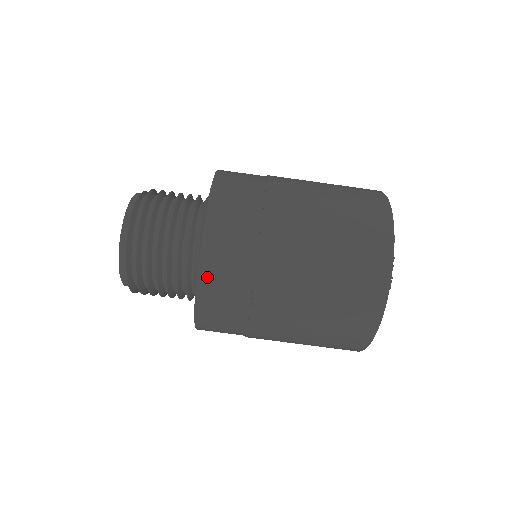
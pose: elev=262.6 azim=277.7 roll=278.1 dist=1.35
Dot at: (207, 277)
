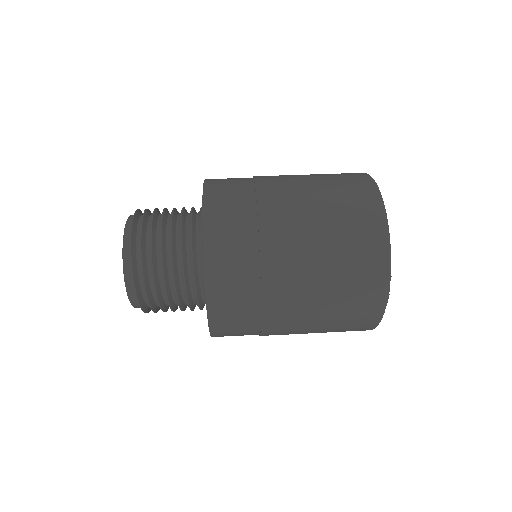
Dot at: (212, 196)
